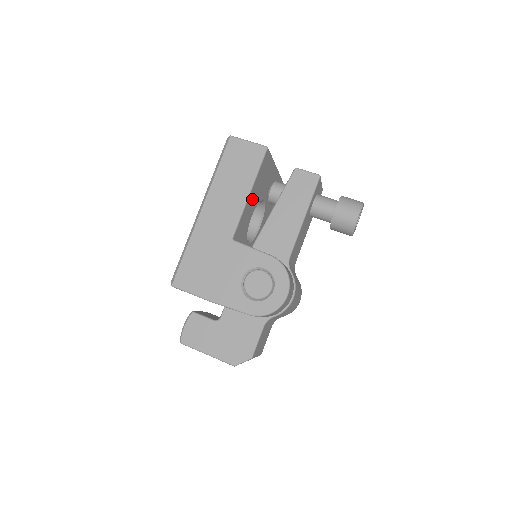
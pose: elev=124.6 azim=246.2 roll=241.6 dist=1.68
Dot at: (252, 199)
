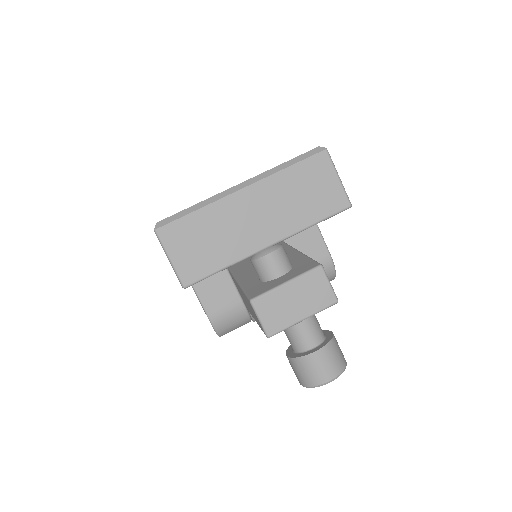
Dot at: occluded
